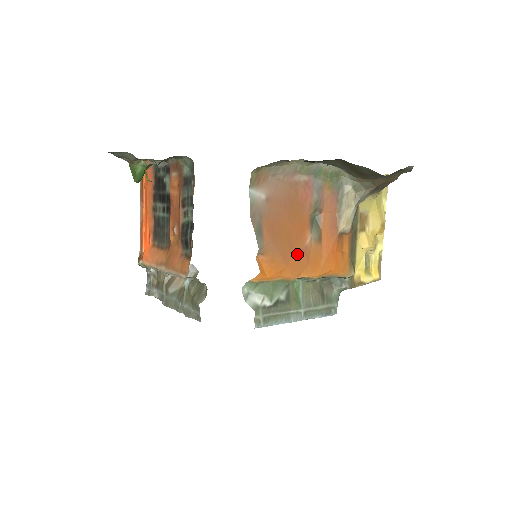
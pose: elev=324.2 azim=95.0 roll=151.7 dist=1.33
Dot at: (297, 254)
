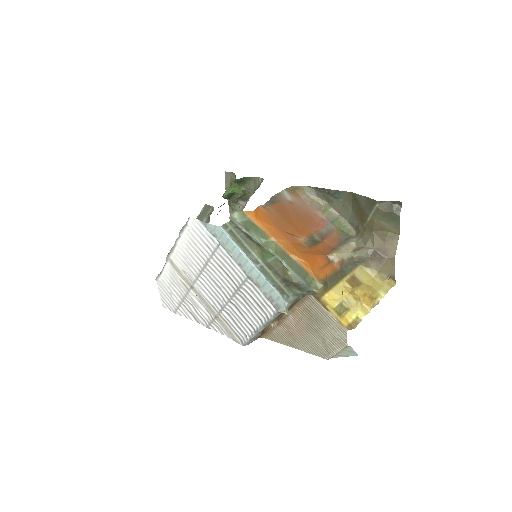
Dot at: (287, 232)
